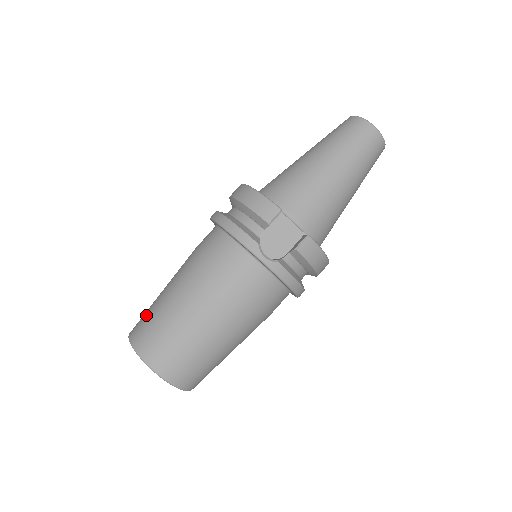
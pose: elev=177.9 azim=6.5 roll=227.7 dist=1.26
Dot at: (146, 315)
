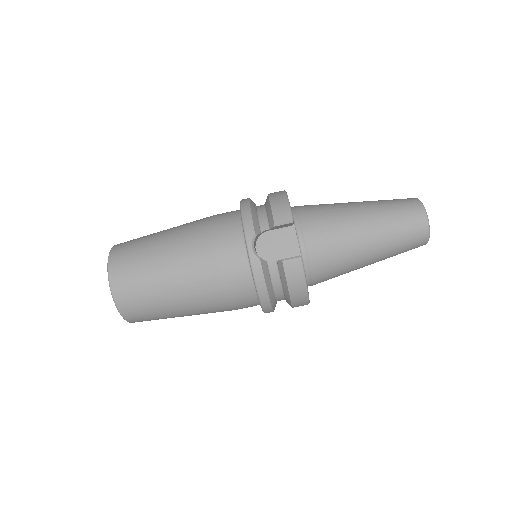
Dot at: occluded
